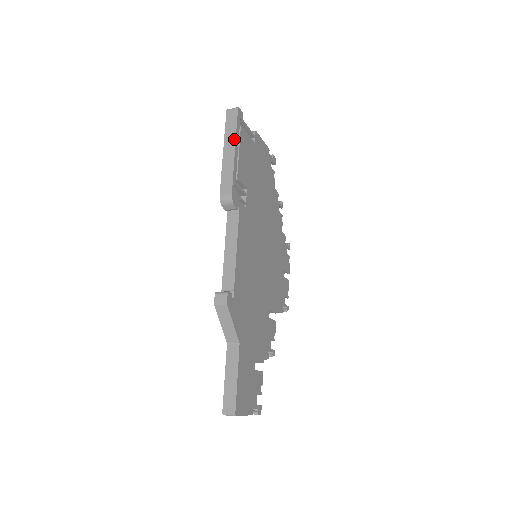
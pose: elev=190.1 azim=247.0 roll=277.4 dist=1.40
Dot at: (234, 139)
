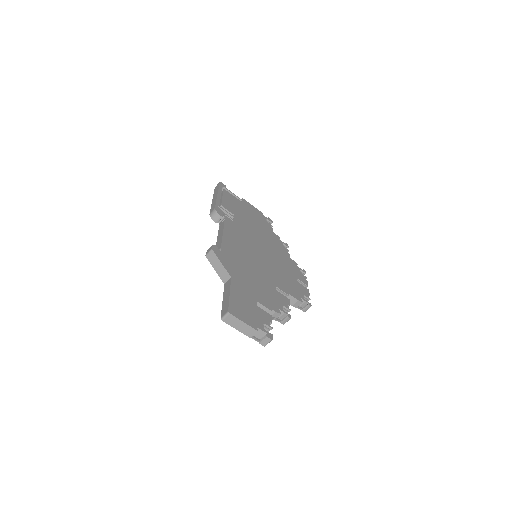
Dot at: (217, 191)
